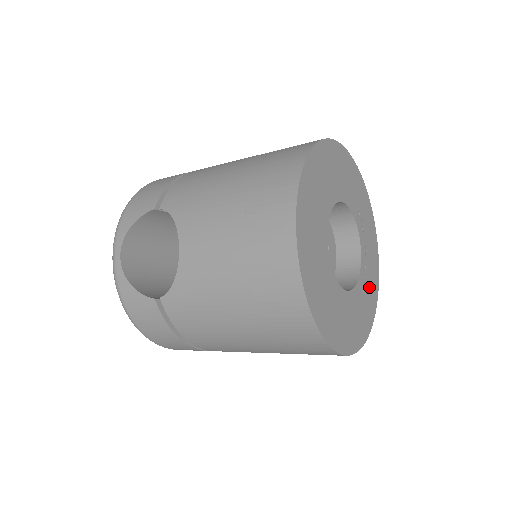
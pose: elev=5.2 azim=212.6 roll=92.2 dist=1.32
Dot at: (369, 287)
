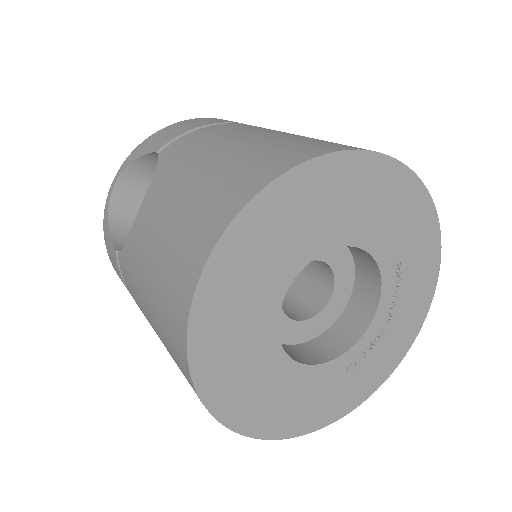
Dot at: (366, 369)
